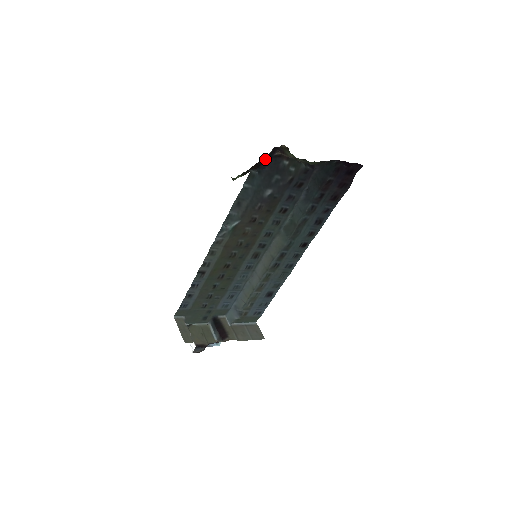
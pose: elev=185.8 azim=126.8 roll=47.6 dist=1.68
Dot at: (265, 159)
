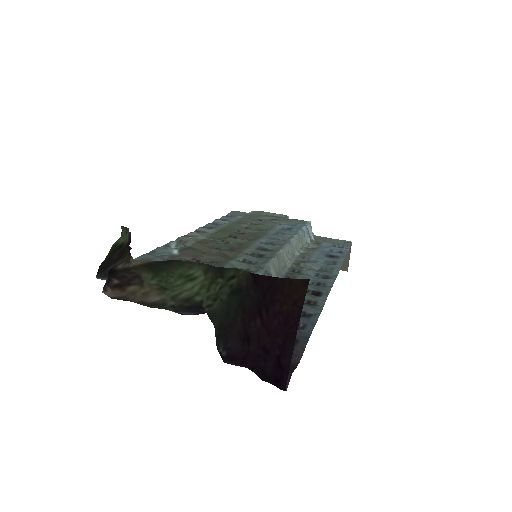
Dot at: occluded
